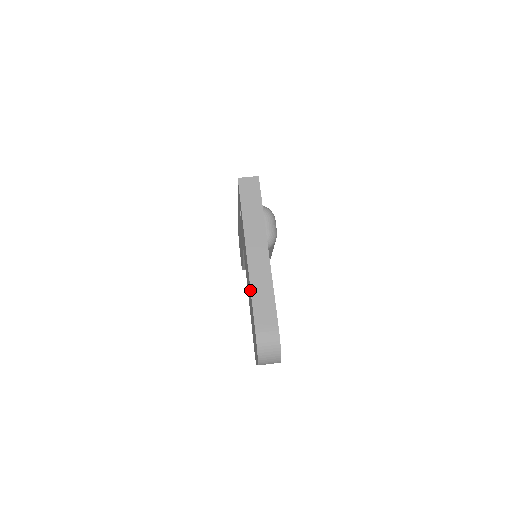
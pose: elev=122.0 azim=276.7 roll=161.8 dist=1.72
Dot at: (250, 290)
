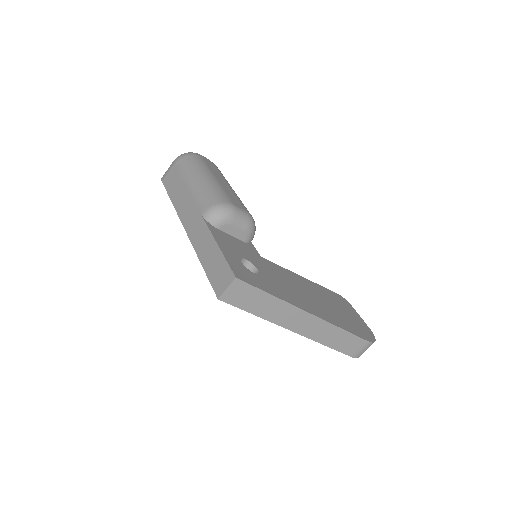
Dot at: (324, 345)
